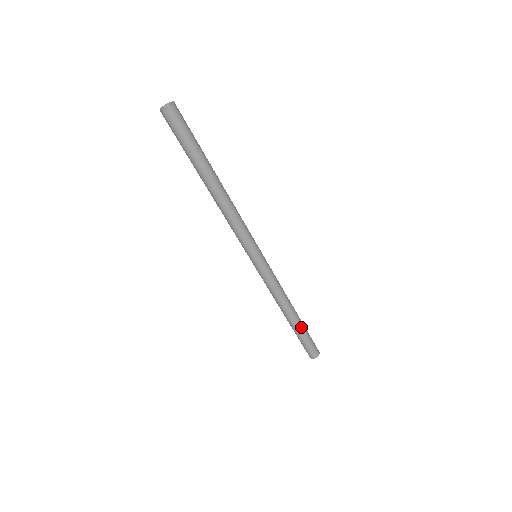
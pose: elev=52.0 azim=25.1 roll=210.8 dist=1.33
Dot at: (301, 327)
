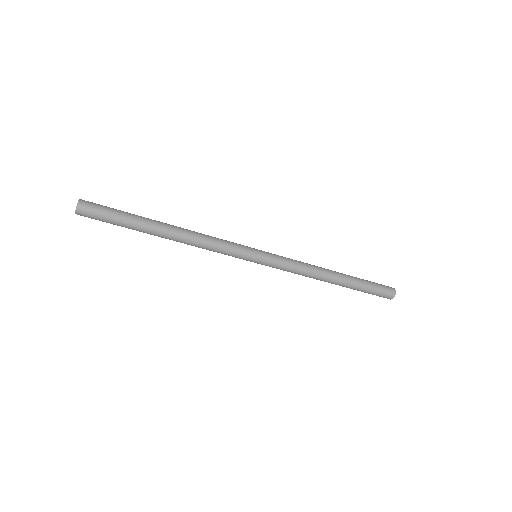
Dot at: (350, 288)
